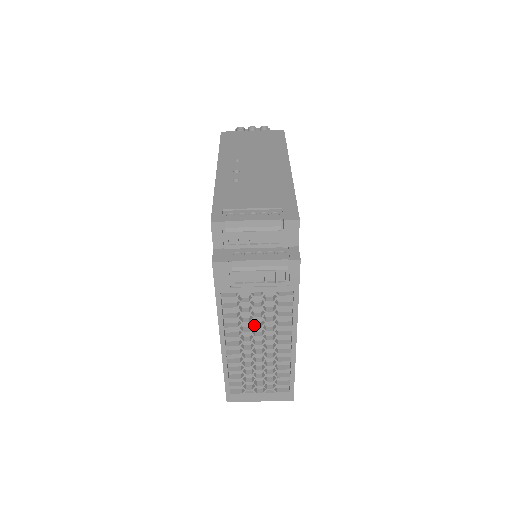
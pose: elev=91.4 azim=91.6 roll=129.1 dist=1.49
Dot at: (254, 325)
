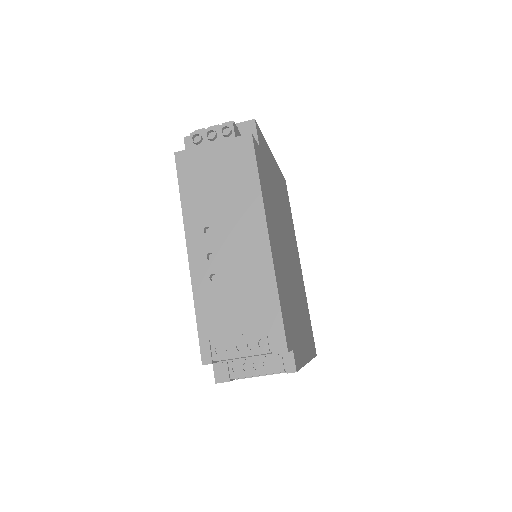
Dot at: occluded
